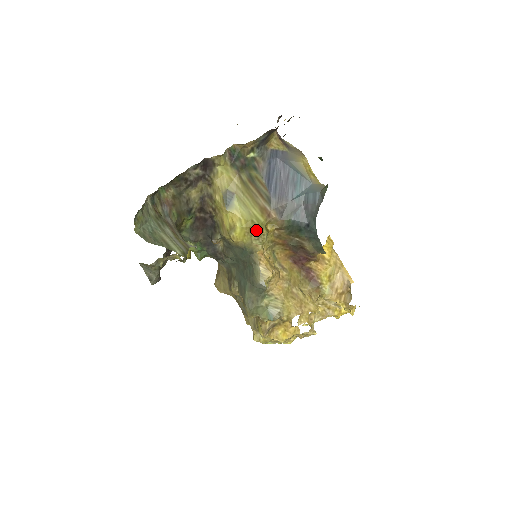
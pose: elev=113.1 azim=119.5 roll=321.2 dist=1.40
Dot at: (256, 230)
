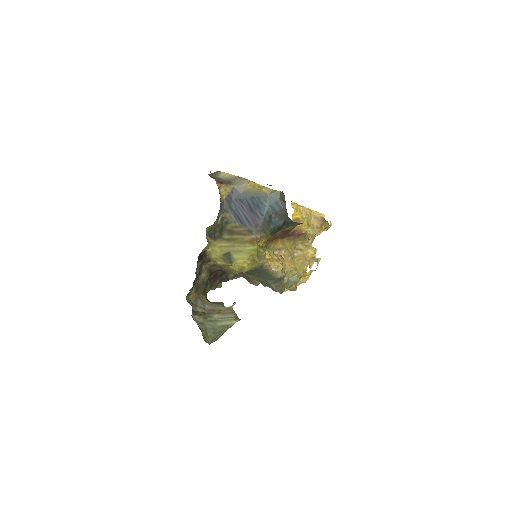
Dot at: (257, 256)
